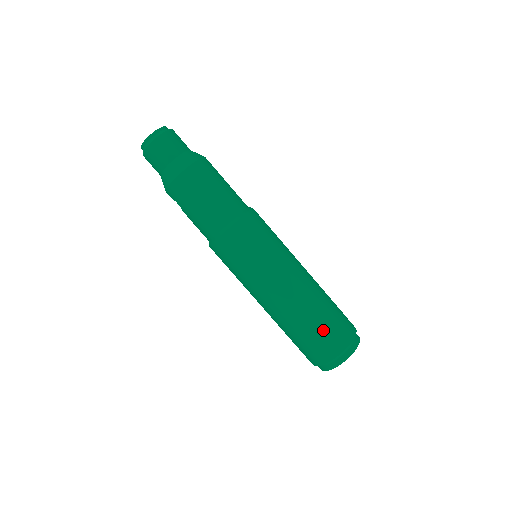
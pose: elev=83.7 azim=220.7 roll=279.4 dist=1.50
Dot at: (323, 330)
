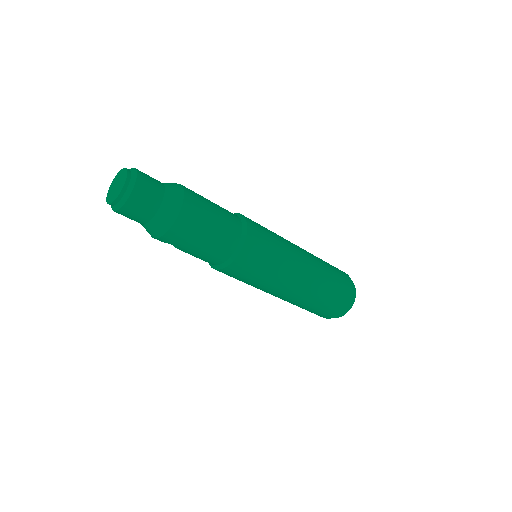
Dot at: (334, 295)
